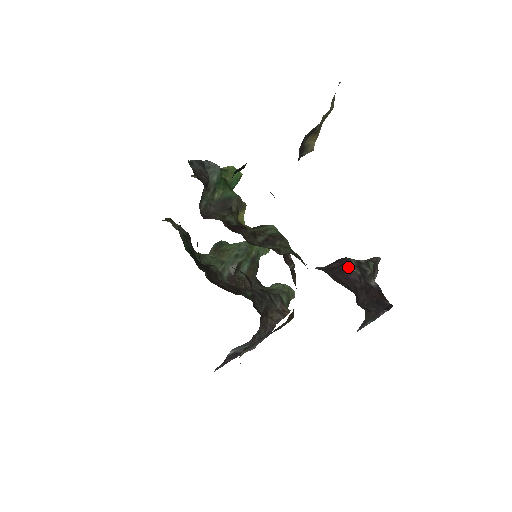
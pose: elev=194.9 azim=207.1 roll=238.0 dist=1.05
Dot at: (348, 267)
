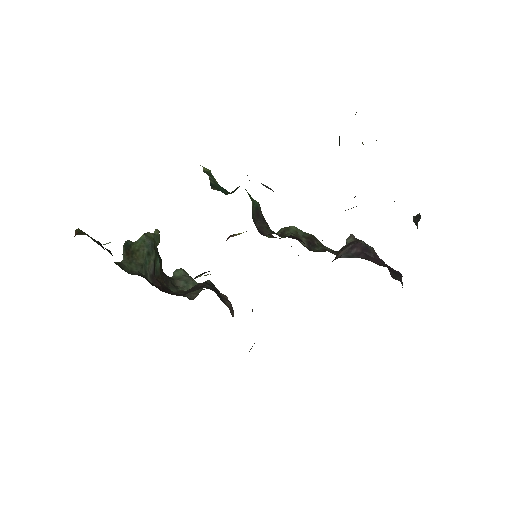
Dot at: (370, 251)
